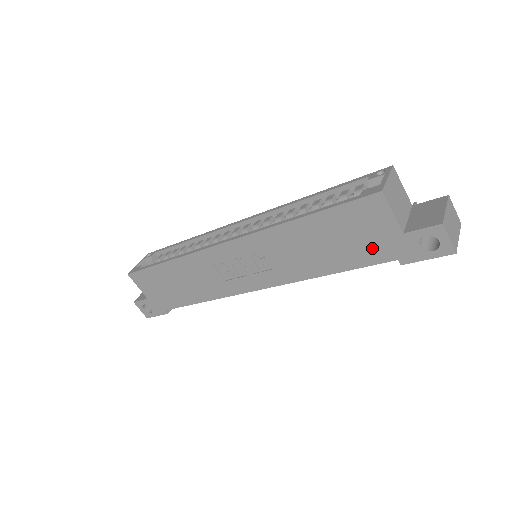
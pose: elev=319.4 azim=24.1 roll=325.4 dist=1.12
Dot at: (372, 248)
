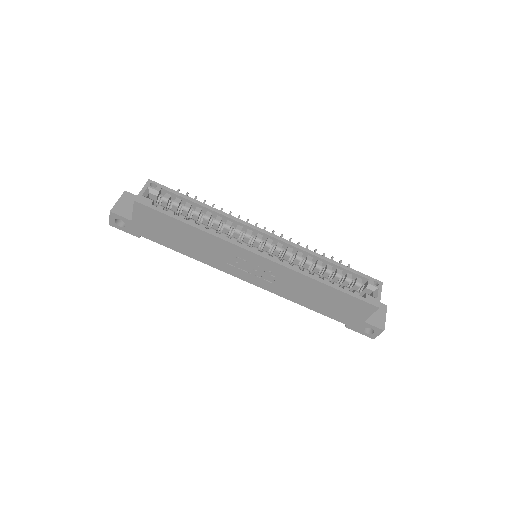
Dot at: (342, 315)
